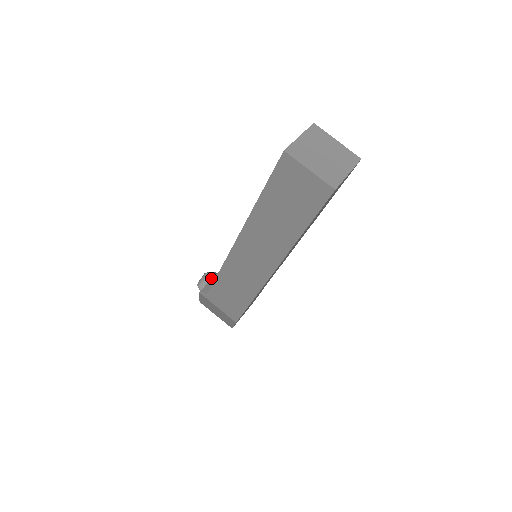
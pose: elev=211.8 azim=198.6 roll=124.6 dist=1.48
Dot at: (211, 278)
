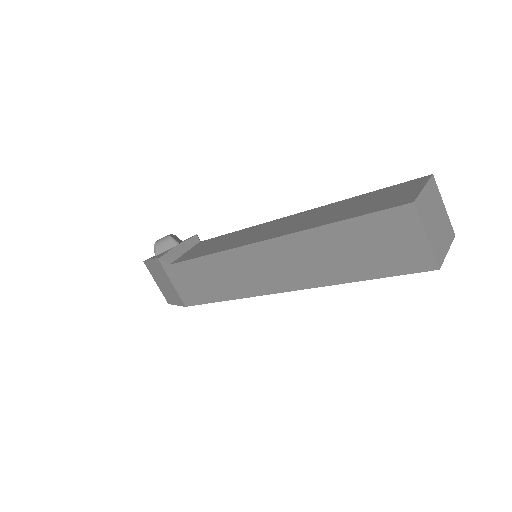
Dot at: (175, 245)
